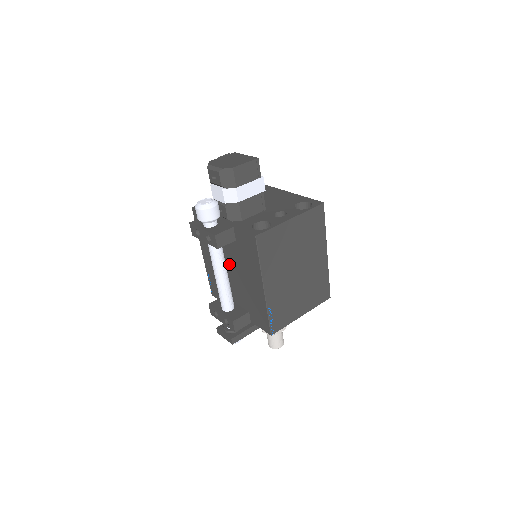
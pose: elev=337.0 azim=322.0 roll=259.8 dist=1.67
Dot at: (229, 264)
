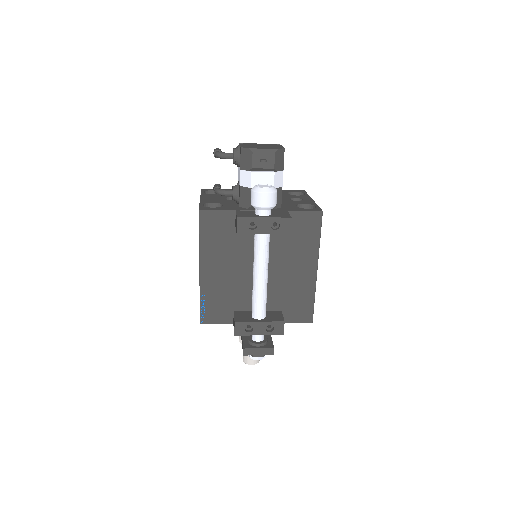
Dot at: occluded
